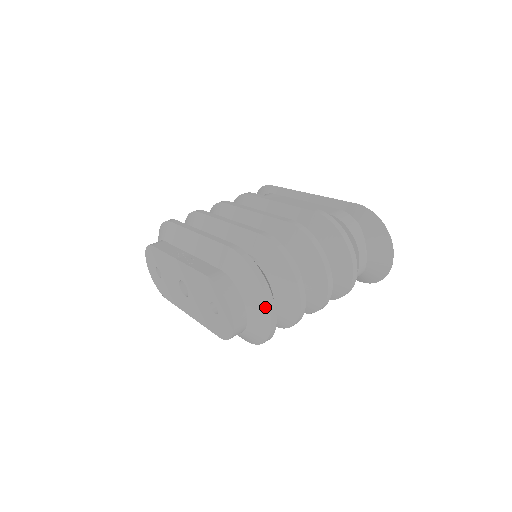
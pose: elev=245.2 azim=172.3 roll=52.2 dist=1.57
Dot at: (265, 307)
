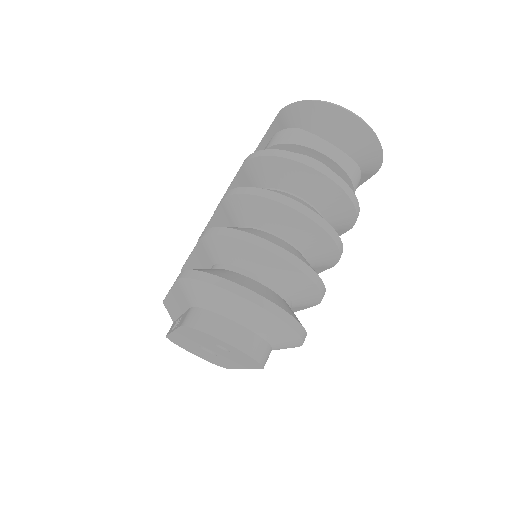
Dot at: (245, 303)
